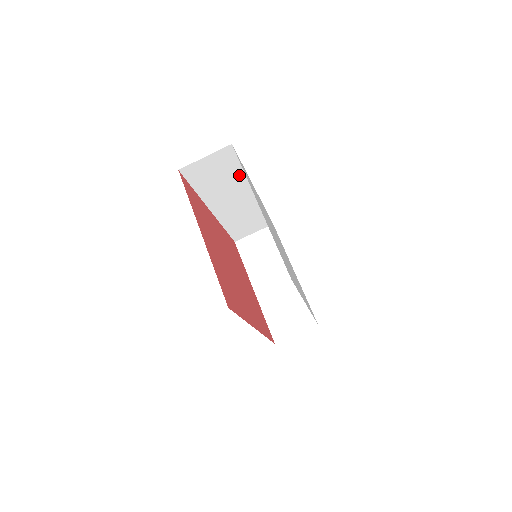
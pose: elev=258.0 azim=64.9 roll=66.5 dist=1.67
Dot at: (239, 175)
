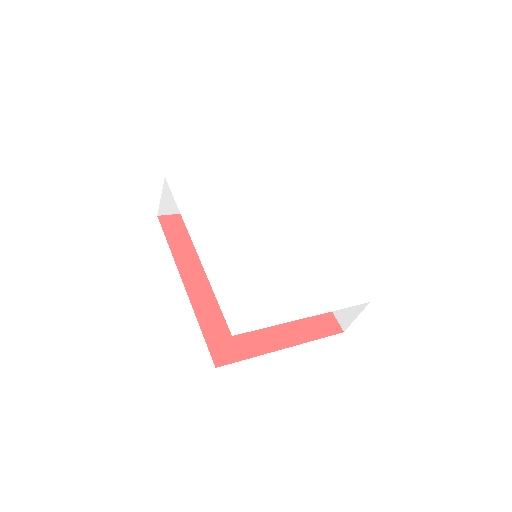
Dot at: occluded
